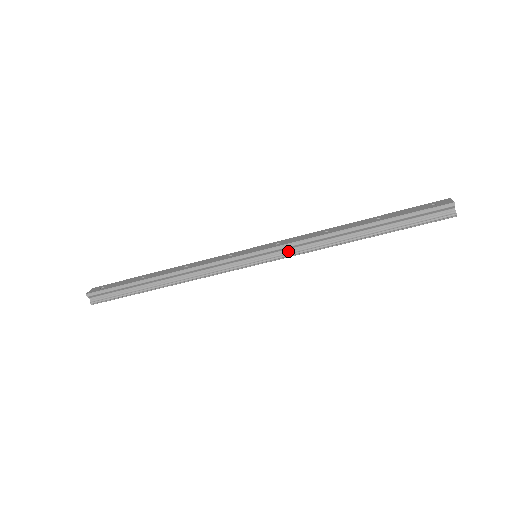
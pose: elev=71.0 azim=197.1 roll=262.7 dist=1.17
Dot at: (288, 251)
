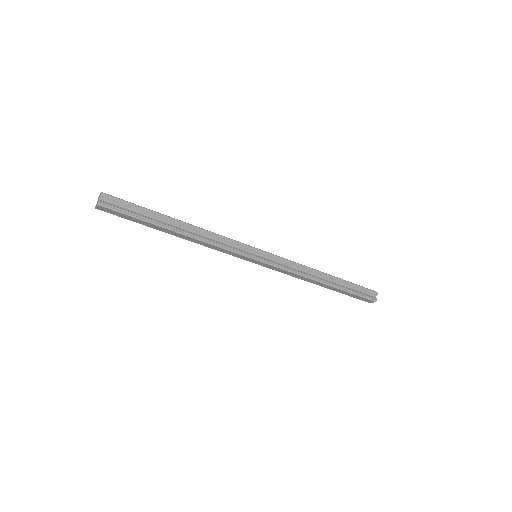
Dot at: (281, 264)
